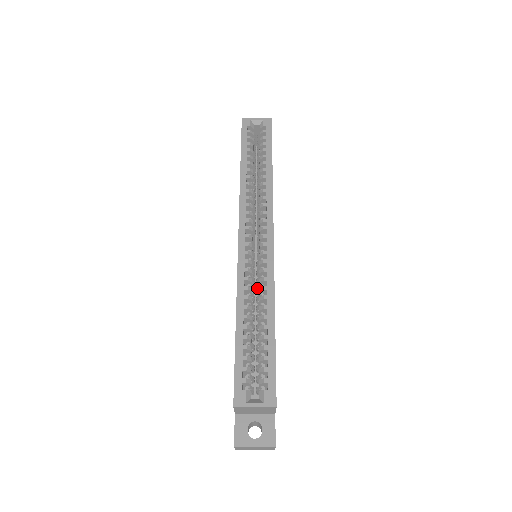
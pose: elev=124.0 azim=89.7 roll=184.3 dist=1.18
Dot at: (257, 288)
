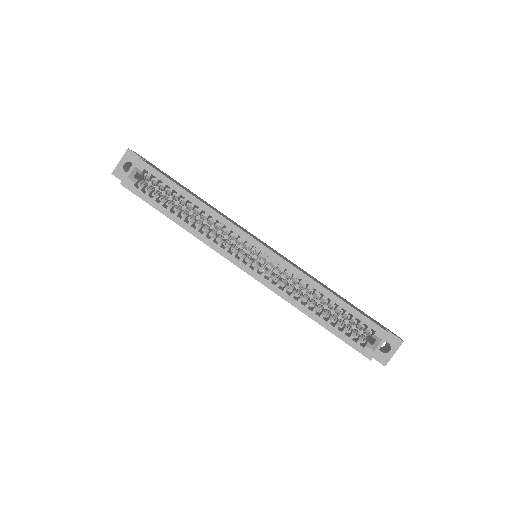
Dot at: (293, 283)
